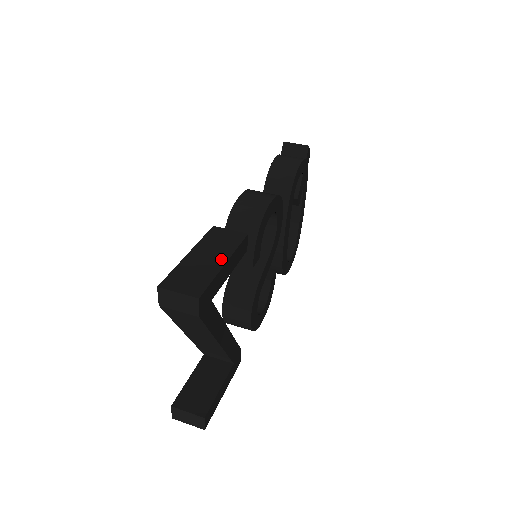
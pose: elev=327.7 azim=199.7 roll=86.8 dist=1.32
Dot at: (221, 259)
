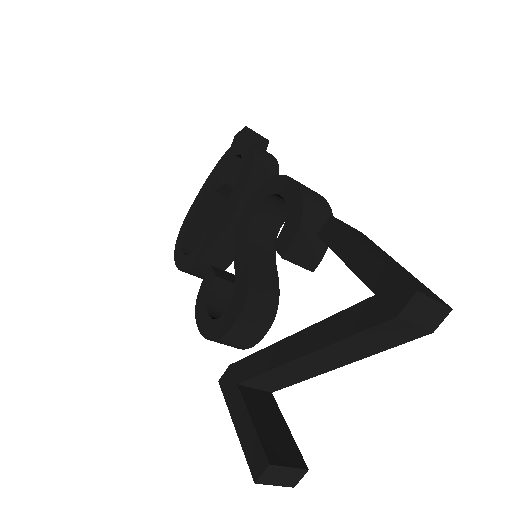
Dot at: (394, 260)
